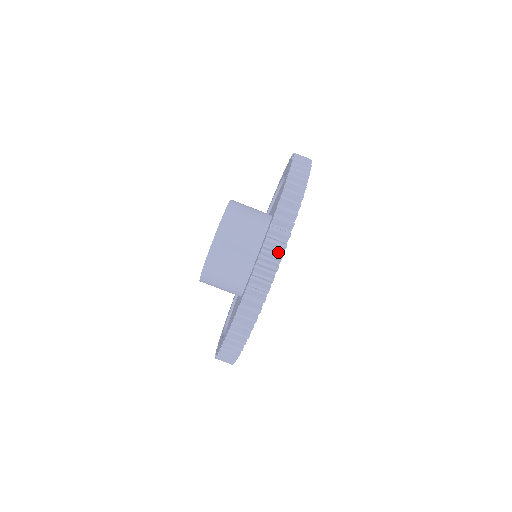
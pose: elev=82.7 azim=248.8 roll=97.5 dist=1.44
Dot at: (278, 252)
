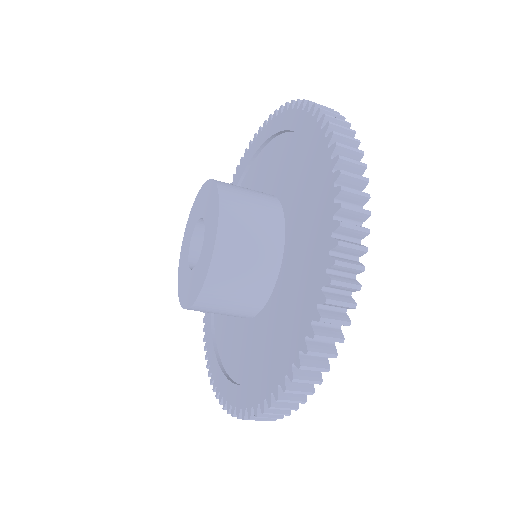
Dot at: occluded
